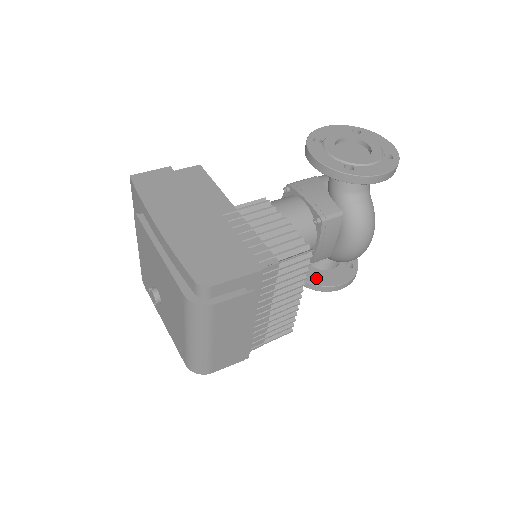
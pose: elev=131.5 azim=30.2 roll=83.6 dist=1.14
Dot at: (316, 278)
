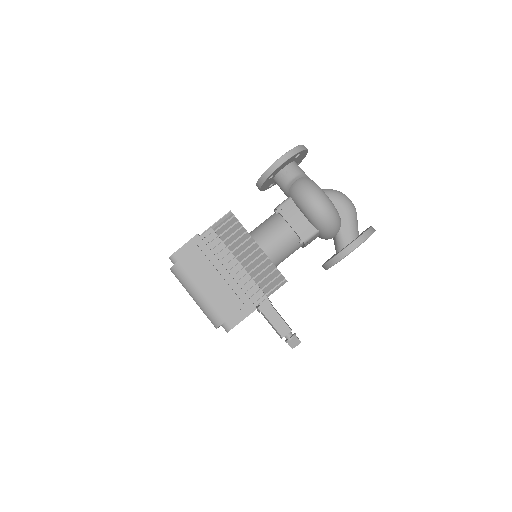
Dot at: occluded
